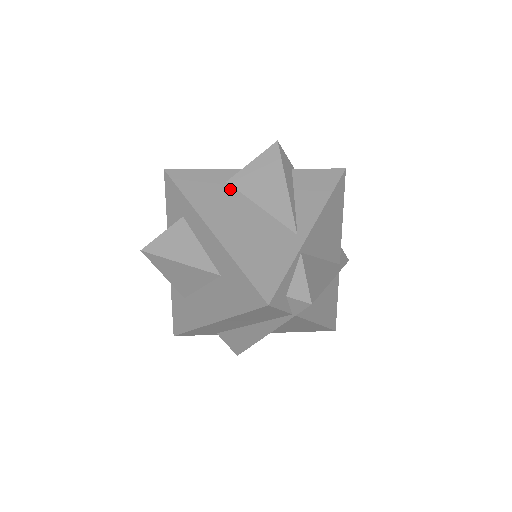
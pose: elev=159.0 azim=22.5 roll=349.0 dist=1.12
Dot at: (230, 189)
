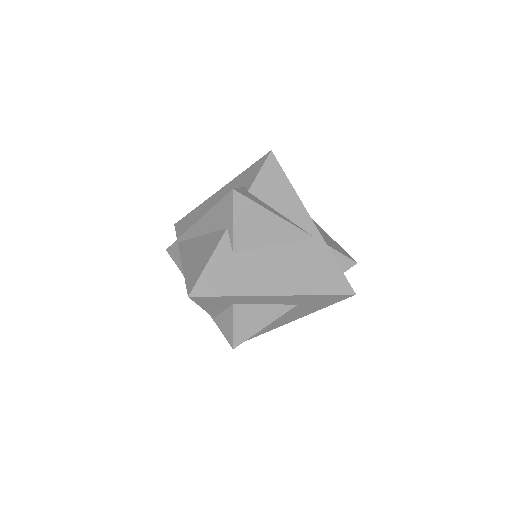
Dot at: (243, 256)
